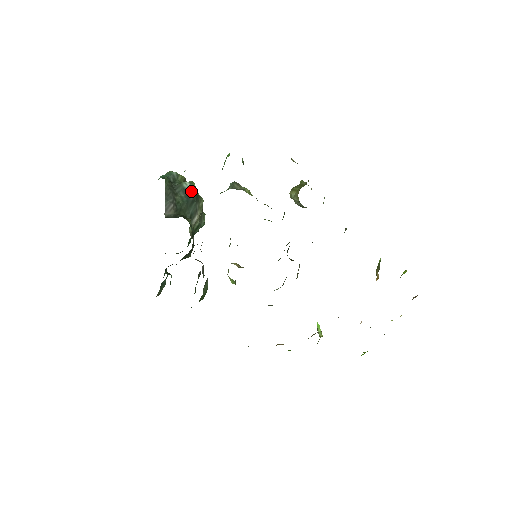
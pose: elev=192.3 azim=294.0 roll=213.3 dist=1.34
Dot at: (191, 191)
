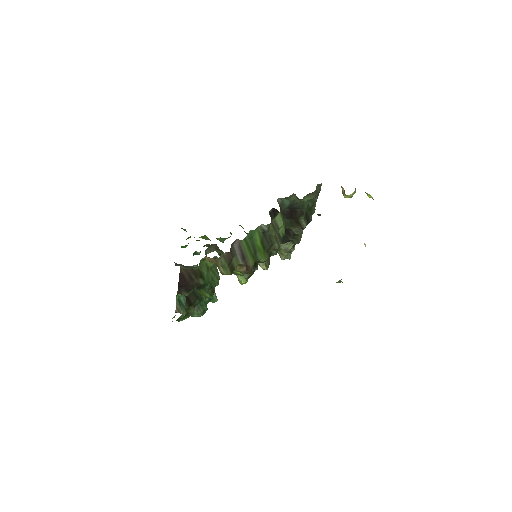
Dot at: occluded
